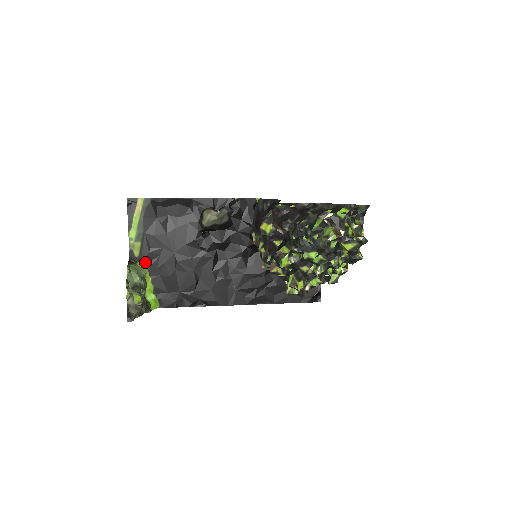
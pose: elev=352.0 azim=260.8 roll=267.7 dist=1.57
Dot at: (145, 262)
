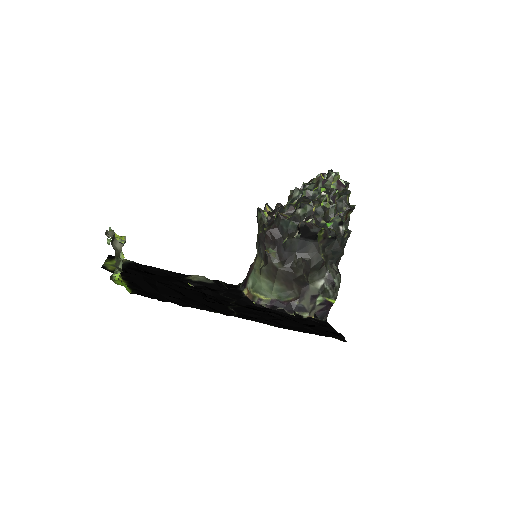
Dot at: occluded
